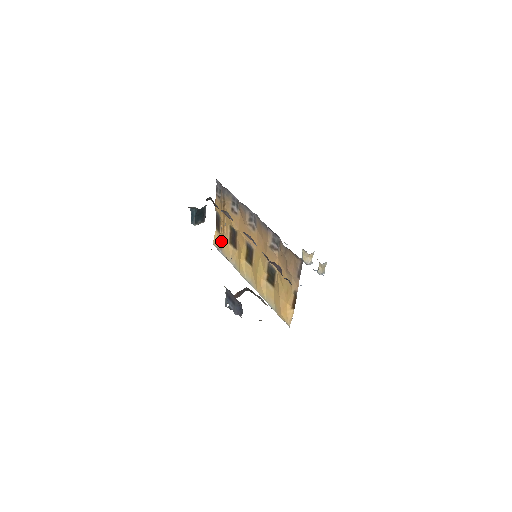
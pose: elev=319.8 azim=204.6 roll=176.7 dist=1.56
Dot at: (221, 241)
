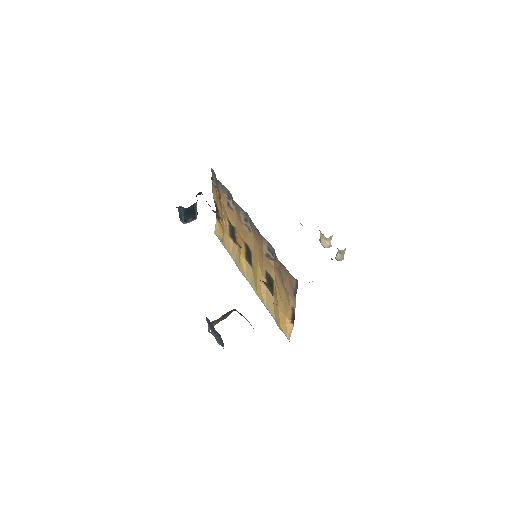
Dot at: (222, 232)
